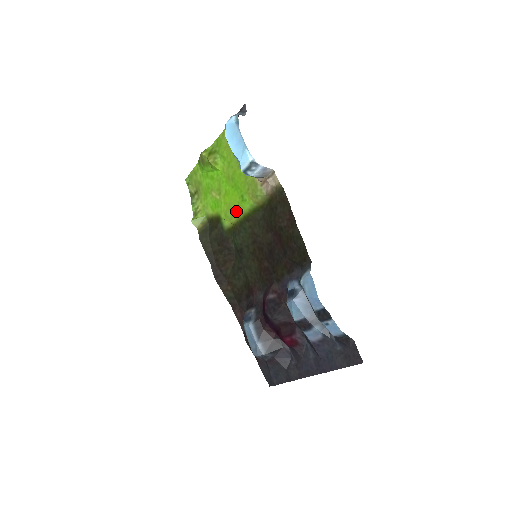
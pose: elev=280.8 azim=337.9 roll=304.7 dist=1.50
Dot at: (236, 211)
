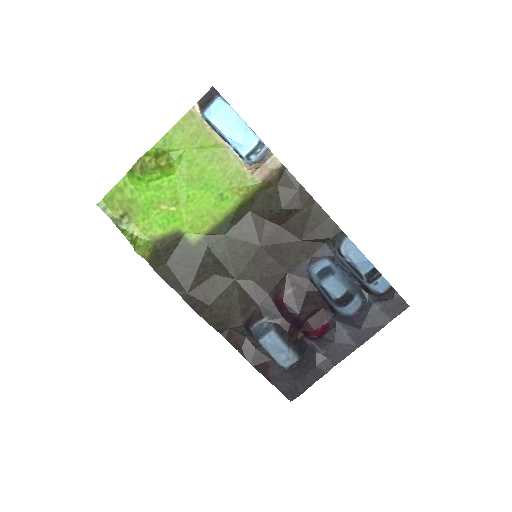
Dot at: (211, 216)
